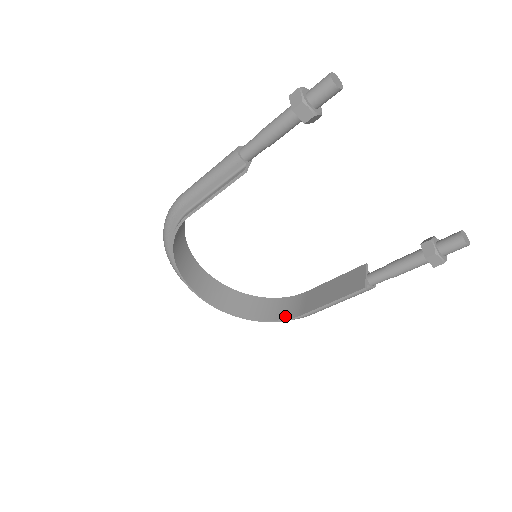
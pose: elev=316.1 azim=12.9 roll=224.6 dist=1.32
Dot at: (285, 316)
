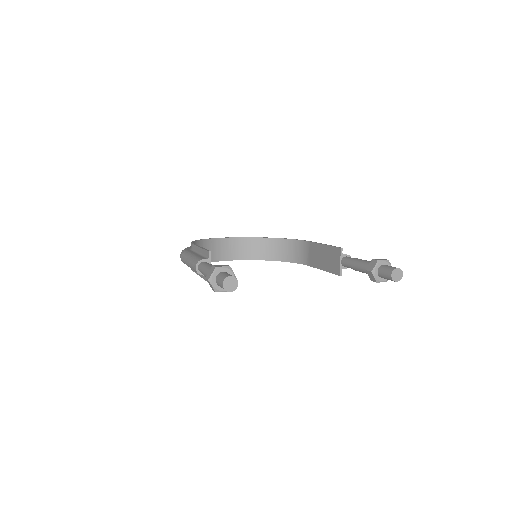
Dot at: (299, 261)
